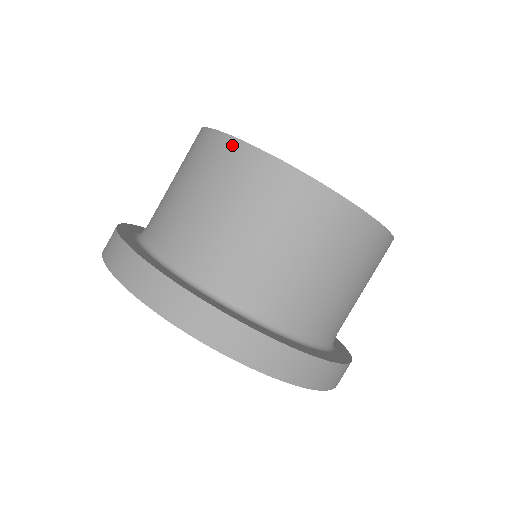
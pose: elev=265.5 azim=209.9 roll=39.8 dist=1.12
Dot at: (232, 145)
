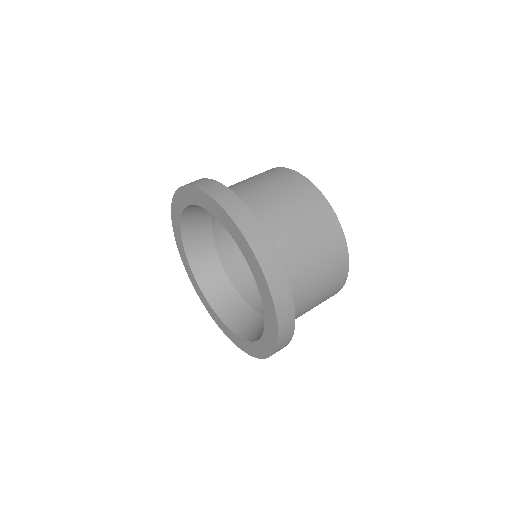
Dot at: occluded
